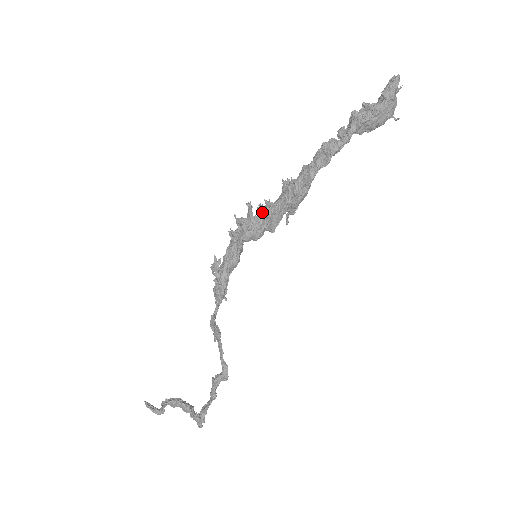
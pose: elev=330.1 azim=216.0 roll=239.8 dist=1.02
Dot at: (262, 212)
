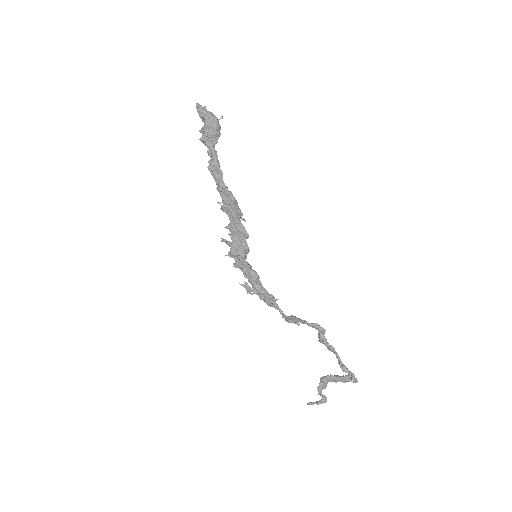
Dot at: (232, 235)
